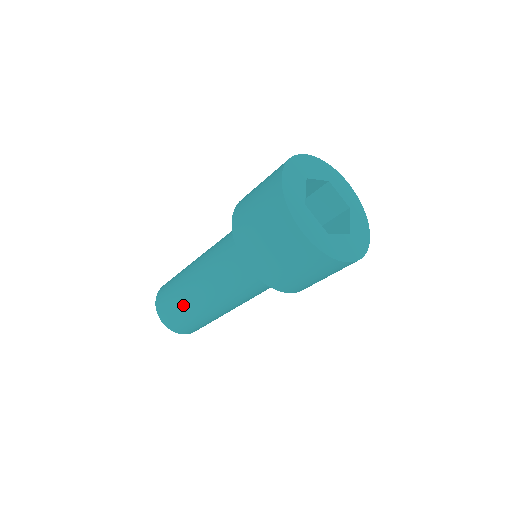
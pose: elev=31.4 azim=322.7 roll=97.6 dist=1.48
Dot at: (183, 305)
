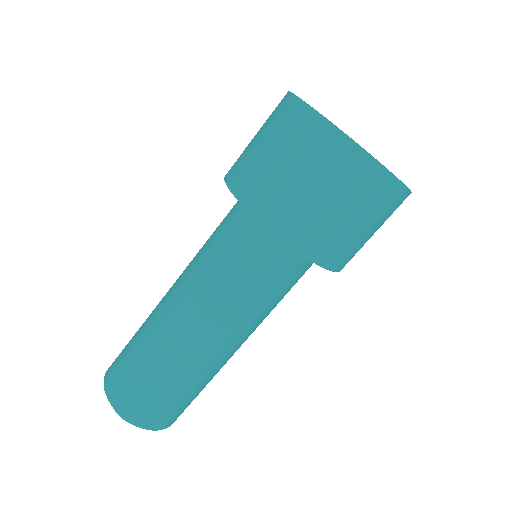
Dot at: (177, 379)
